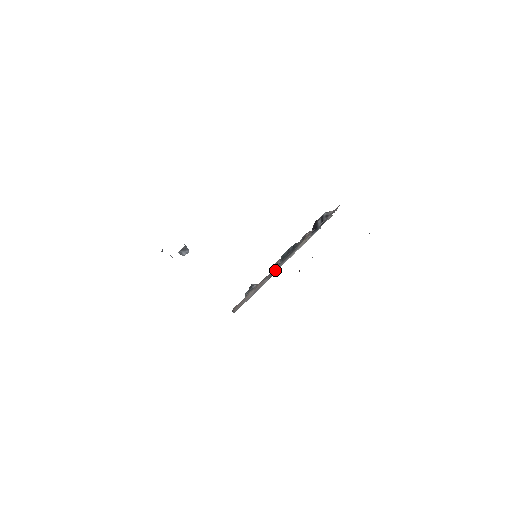
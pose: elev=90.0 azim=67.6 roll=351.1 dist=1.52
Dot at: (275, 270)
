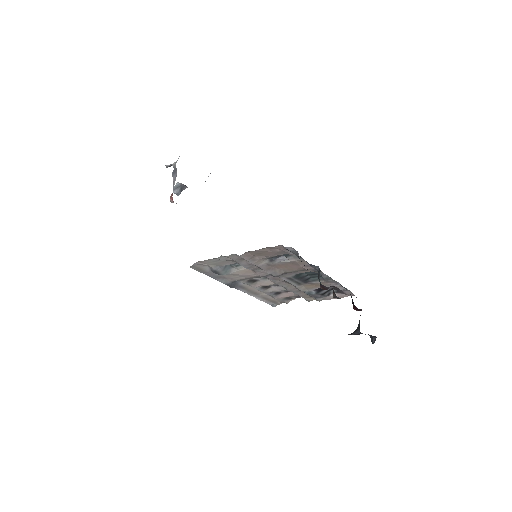
Dot at: (308, 269)
